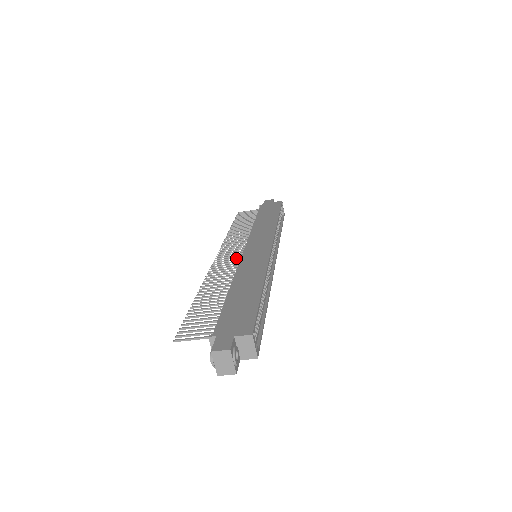
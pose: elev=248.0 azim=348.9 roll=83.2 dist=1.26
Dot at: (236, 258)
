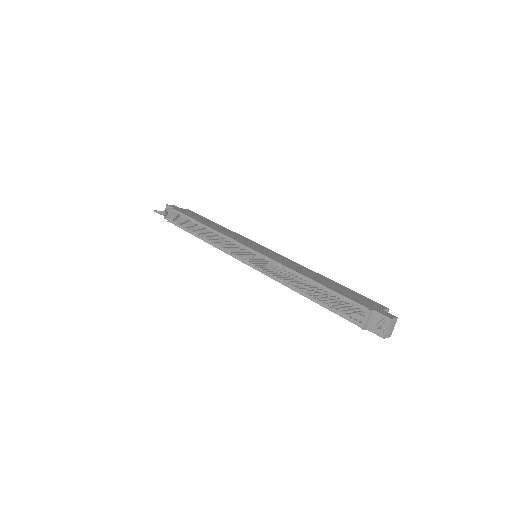
Dot at: (251, 255)
